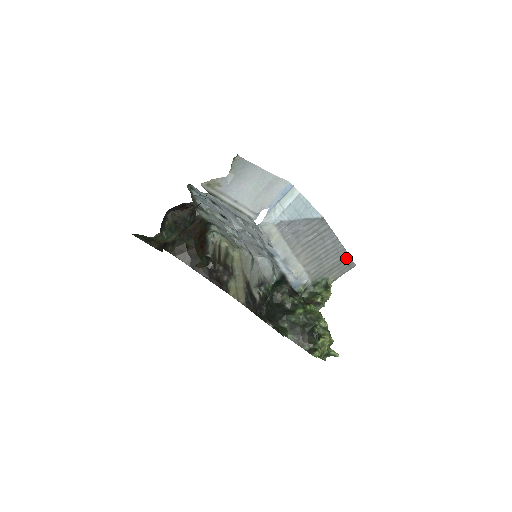
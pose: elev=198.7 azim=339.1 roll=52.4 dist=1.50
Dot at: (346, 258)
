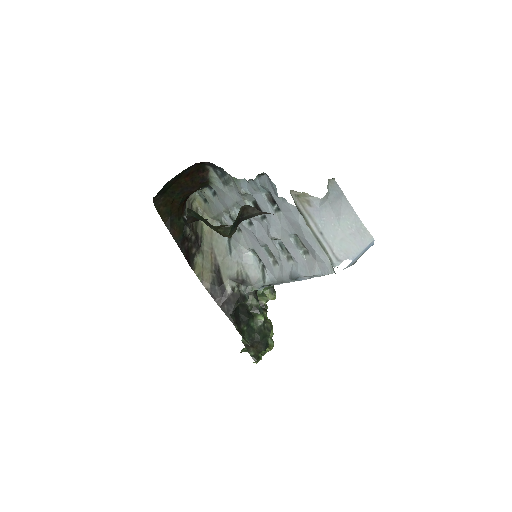
Dot at: occluded
